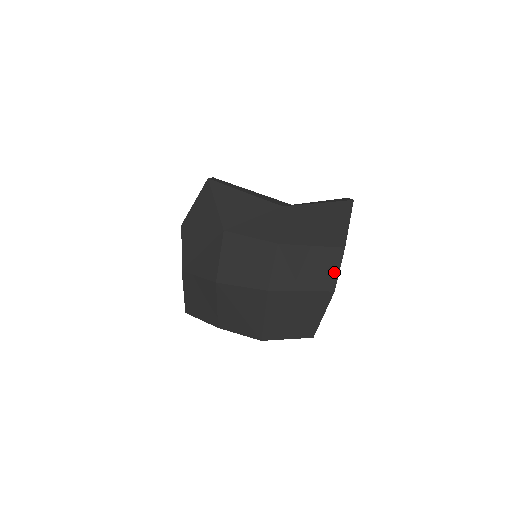
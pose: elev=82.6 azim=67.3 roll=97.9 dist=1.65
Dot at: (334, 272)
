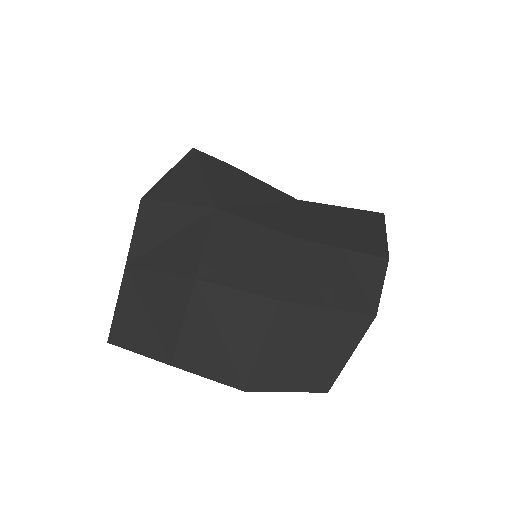
Dot at: (375, 288)
